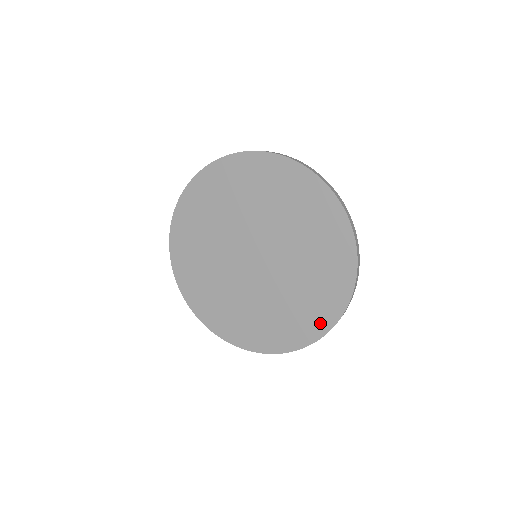
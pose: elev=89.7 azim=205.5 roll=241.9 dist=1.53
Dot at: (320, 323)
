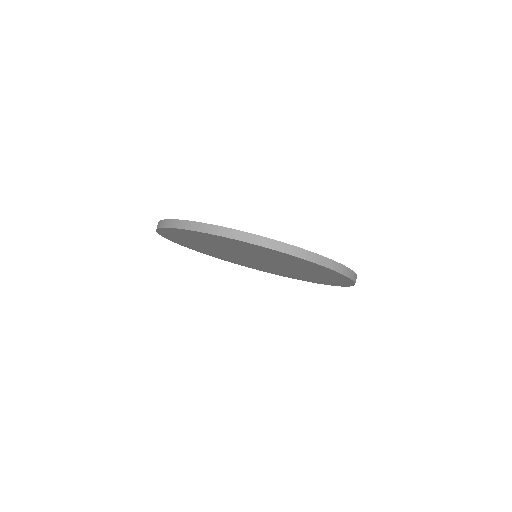
Dot at: occluded
